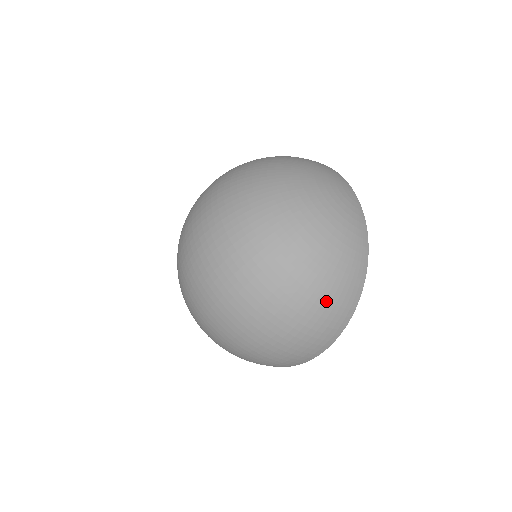
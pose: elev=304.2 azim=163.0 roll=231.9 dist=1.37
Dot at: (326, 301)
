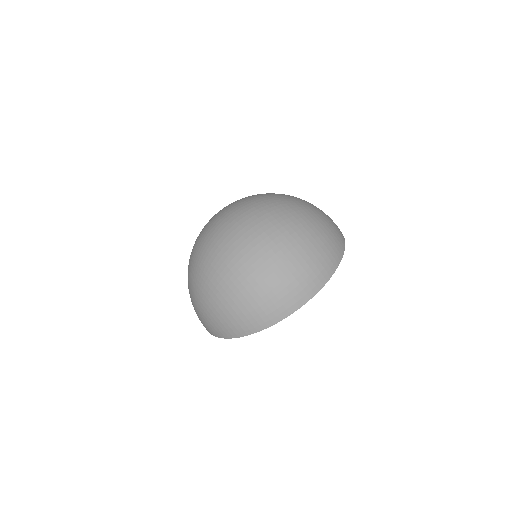
Dot at: (319, 245)
